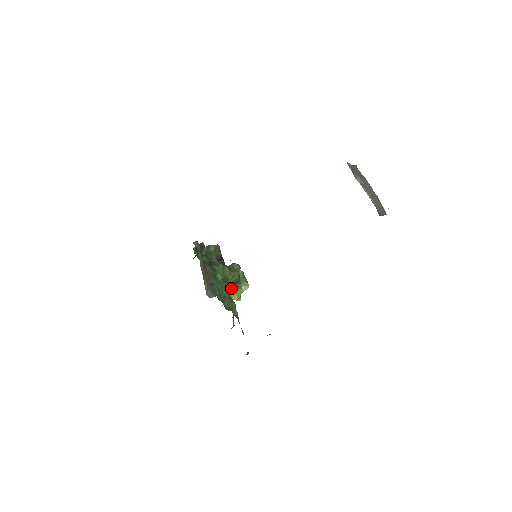
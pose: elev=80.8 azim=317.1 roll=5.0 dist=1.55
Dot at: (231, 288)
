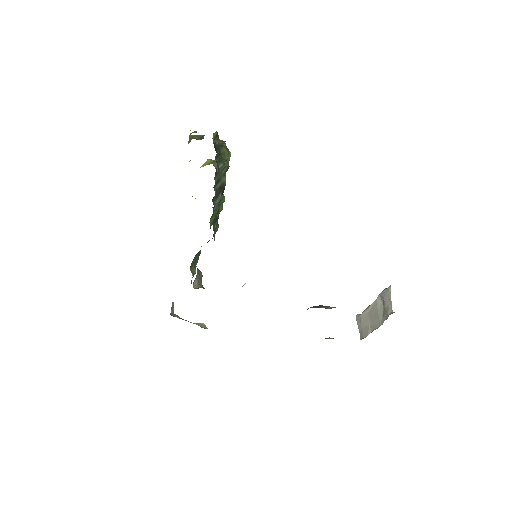
Dot at: occluded
